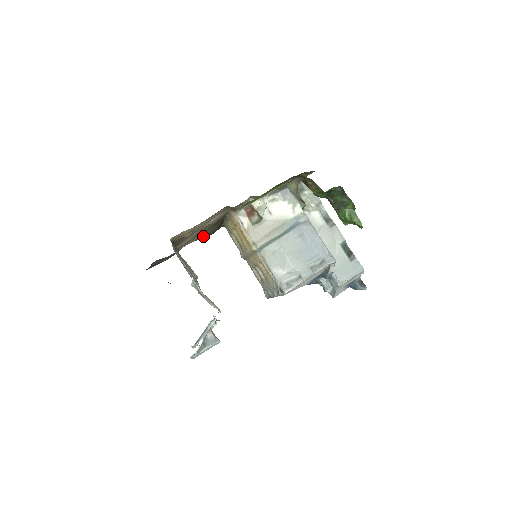
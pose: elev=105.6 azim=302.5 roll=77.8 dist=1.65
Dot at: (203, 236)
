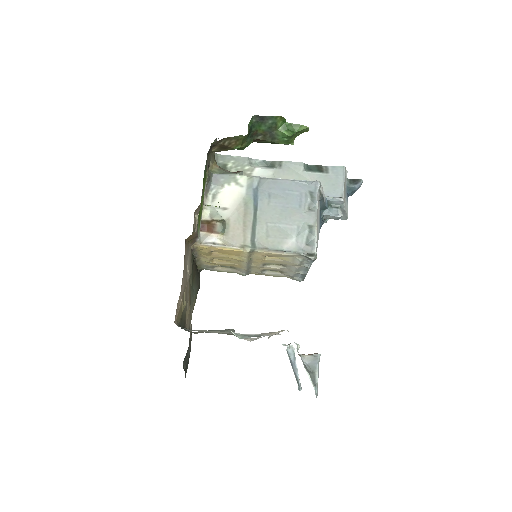
Dot at: (195, 296)
